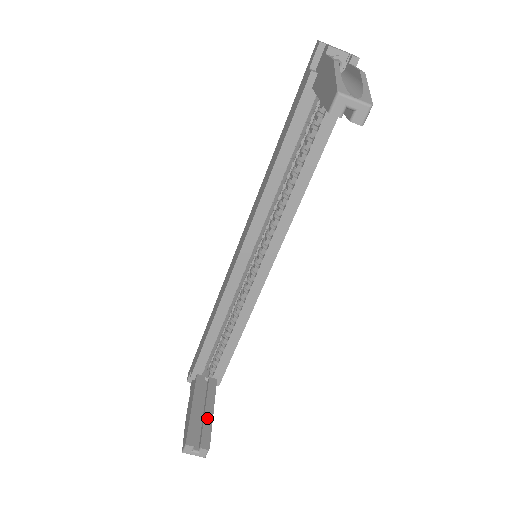
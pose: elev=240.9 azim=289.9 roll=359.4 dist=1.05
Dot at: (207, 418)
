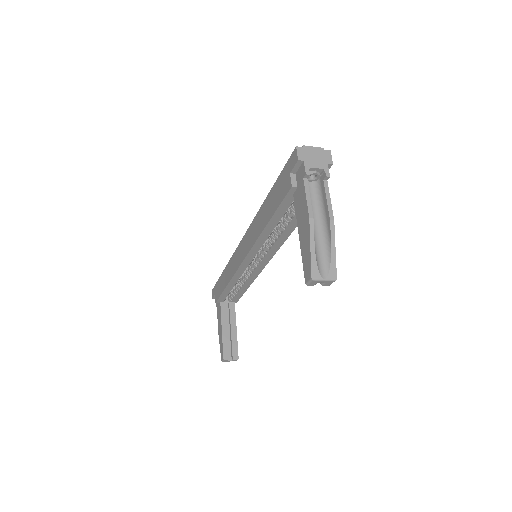
Dot at: (233, 336)
